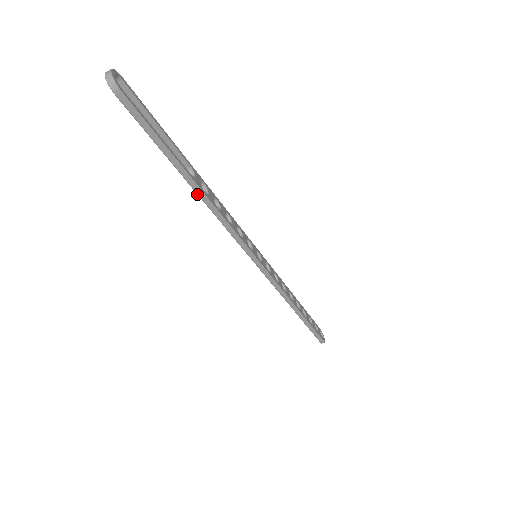
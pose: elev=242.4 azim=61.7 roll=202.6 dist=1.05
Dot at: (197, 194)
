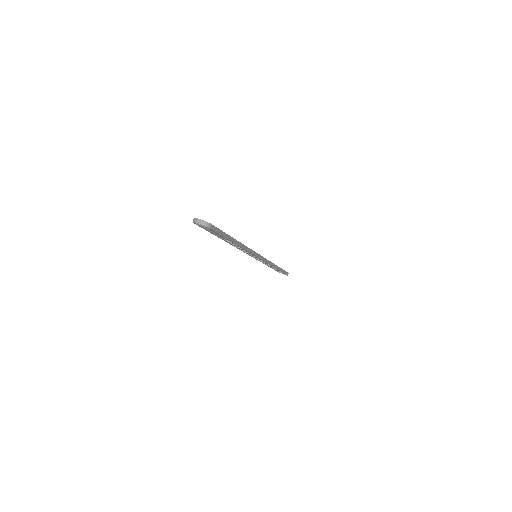
Dot at: occluded
